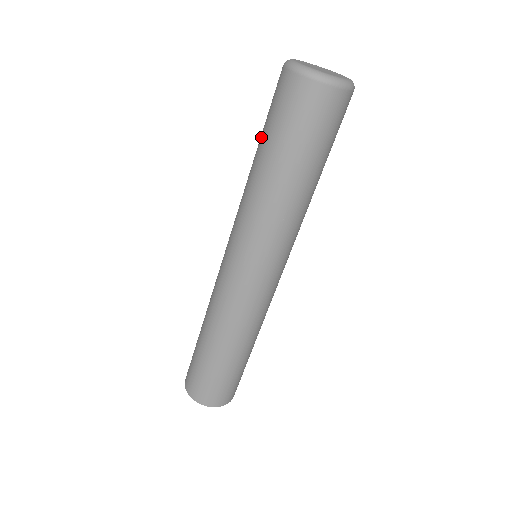
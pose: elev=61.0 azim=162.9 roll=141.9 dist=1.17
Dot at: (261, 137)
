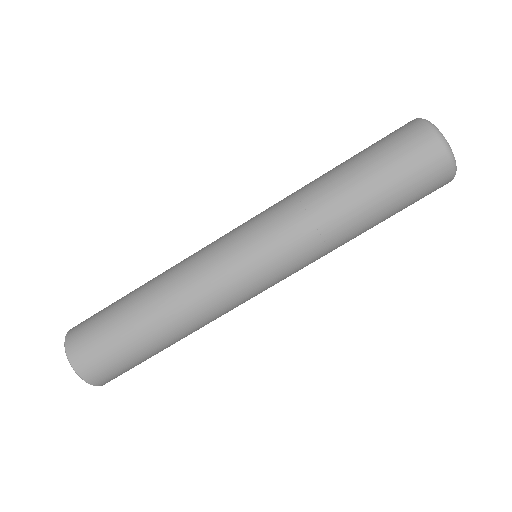
Dot at: (353, 157)
